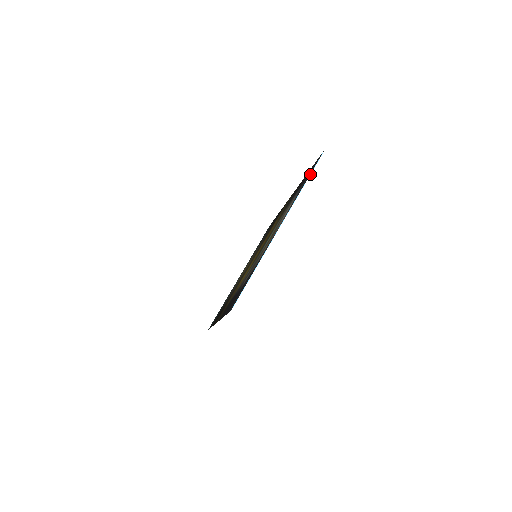
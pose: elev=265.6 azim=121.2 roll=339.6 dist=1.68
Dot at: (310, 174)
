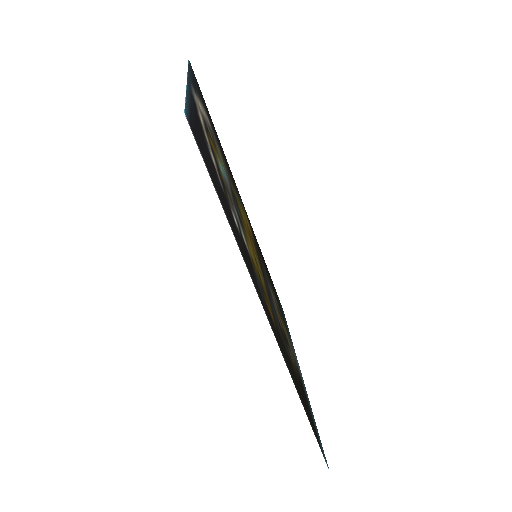
Dot at: (188, 65)
